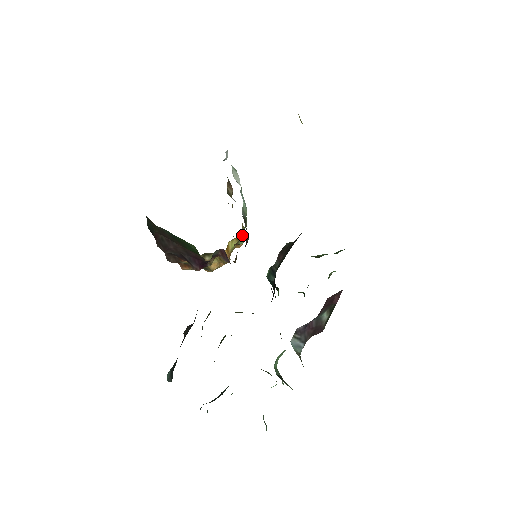
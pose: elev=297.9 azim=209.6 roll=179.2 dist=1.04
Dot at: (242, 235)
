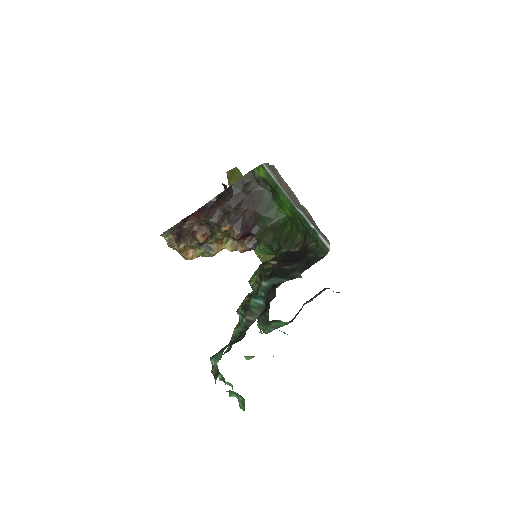
Dot at: occluded
